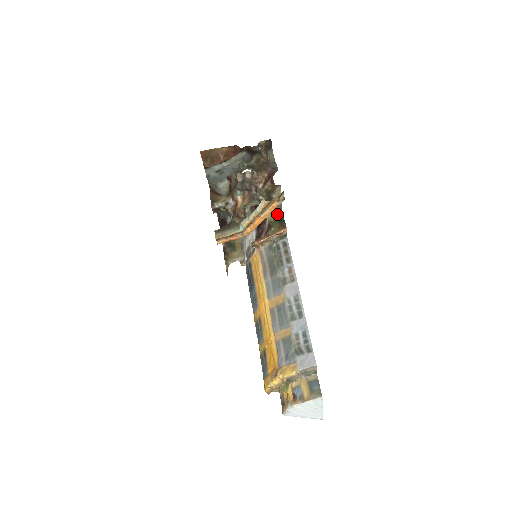
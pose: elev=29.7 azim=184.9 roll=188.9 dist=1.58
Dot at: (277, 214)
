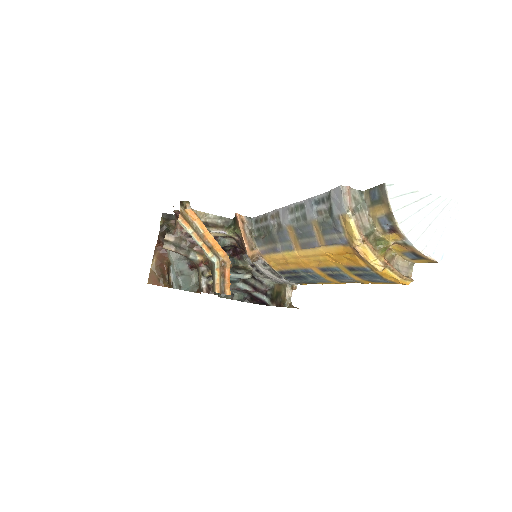
Dot at: (231, 225)
